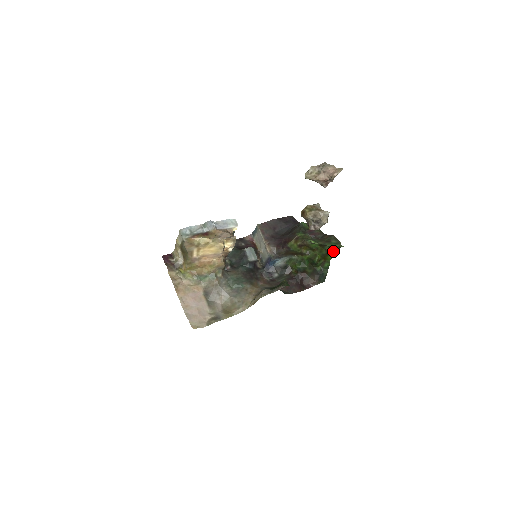
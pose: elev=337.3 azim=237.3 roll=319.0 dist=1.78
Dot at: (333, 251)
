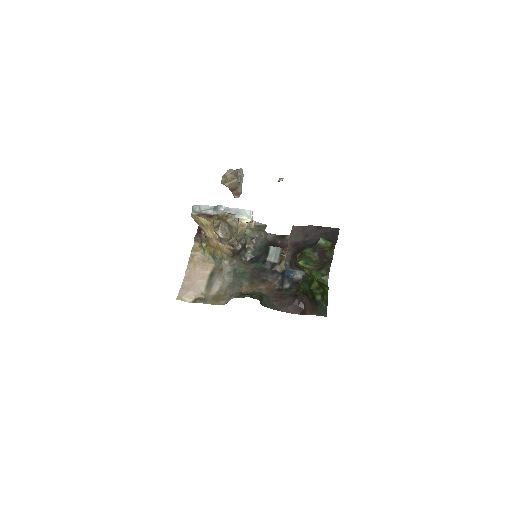
Dot at: (323, 283)
